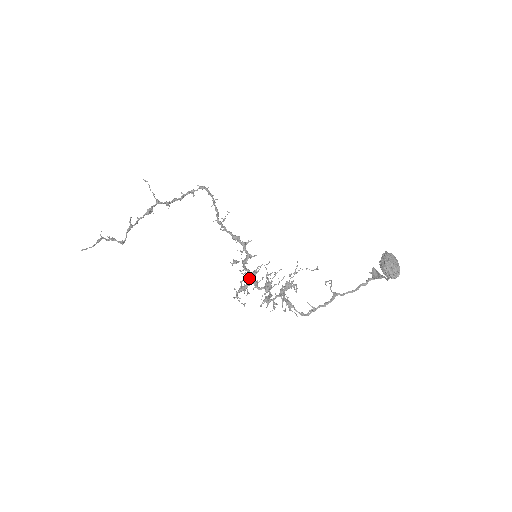
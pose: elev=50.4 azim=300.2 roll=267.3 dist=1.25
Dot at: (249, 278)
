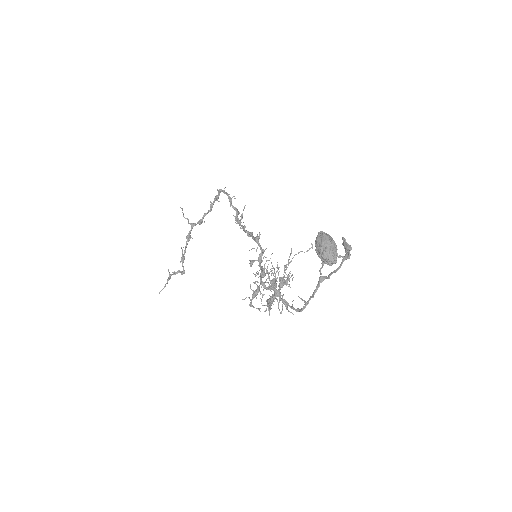
Dot at: occluded
